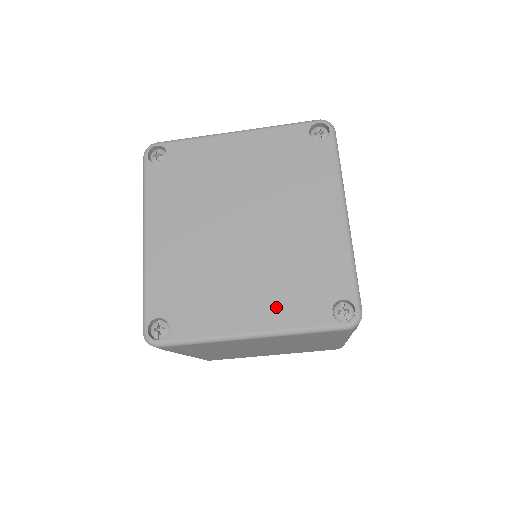
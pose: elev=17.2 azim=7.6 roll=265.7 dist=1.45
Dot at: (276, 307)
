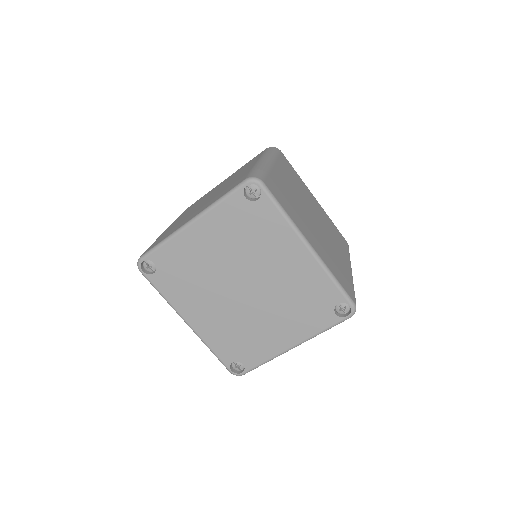
Dot at: (299, 327)
